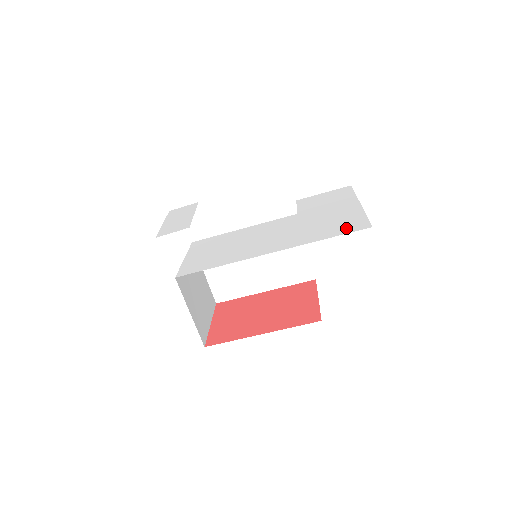
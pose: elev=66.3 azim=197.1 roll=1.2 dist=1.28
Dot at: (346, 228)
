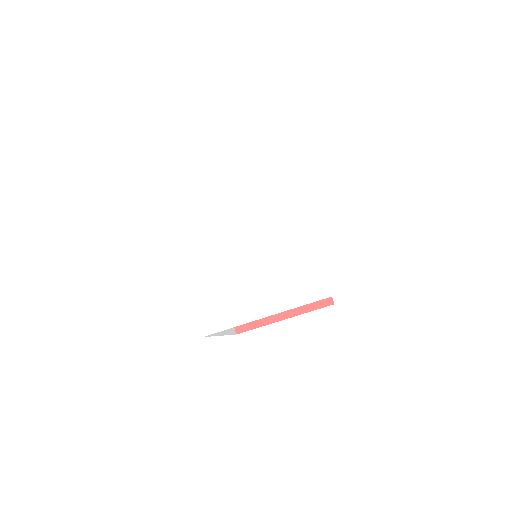
Dot at: (358, 274)
